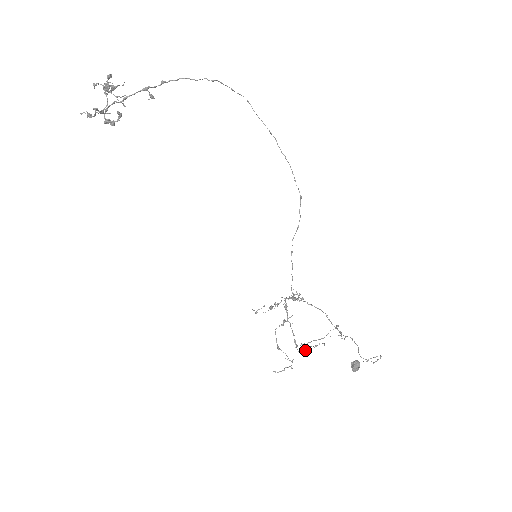
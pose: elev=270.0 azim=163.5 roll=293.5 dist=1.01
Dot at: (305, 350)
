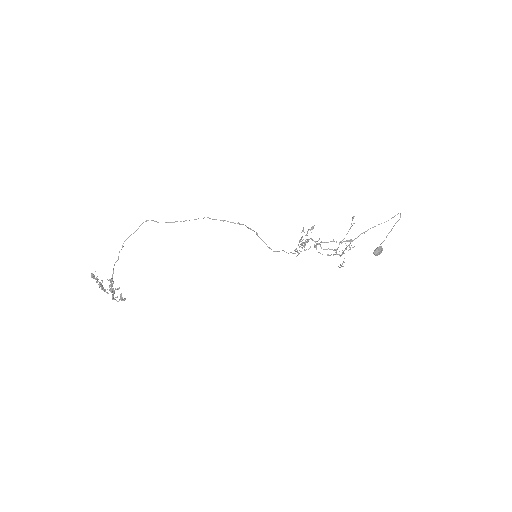
Dot at: (342, 254)
